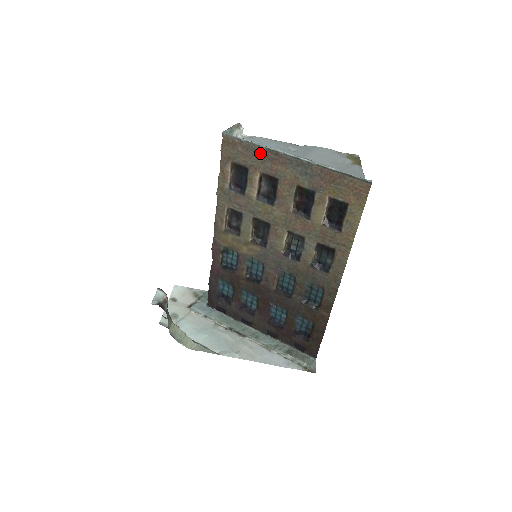
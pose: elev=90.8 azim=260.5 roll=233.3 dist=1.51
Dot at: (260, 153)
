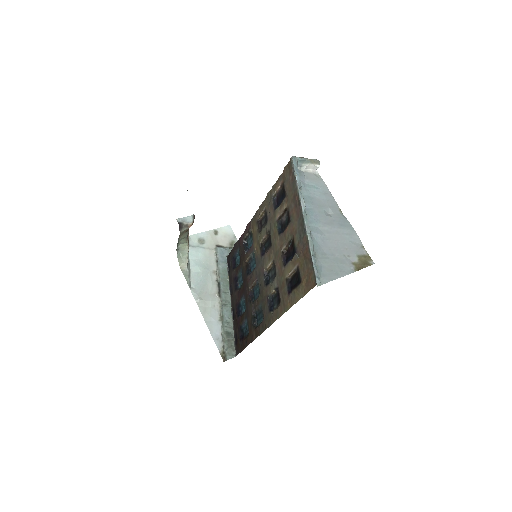
Dot at: (295, 193)
